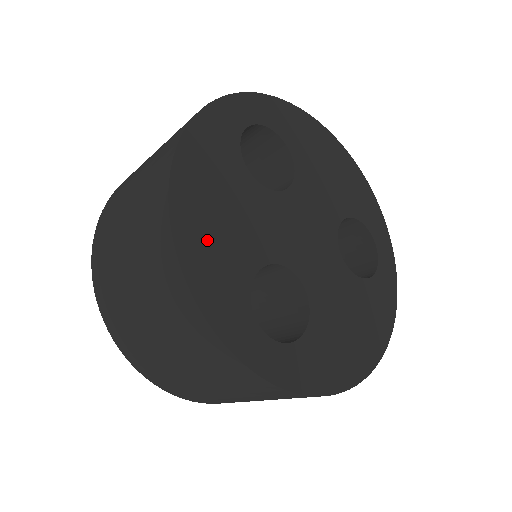
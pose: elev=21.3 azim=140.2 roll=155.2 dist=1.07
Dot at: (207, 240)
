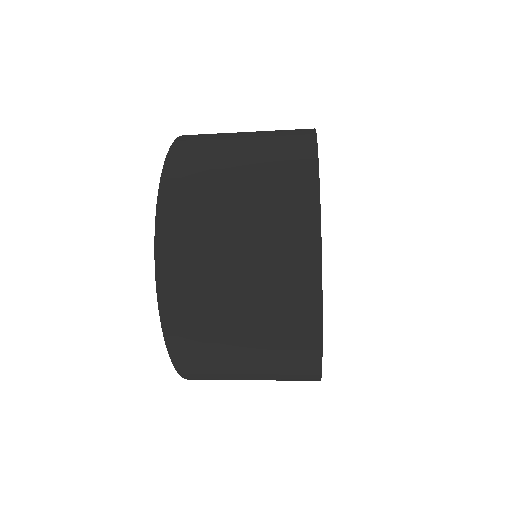
Dot at: occluded
